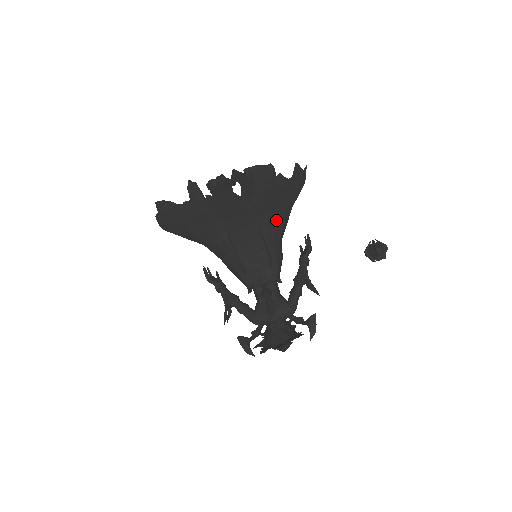
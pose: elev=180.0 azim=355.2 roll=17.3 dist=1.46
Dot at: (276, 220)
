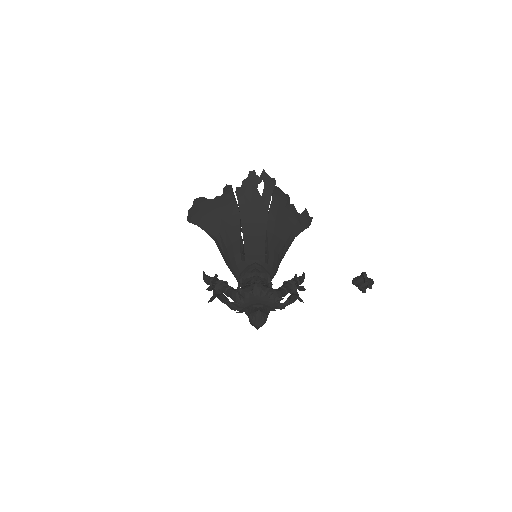
Dot at: (281, 234)
